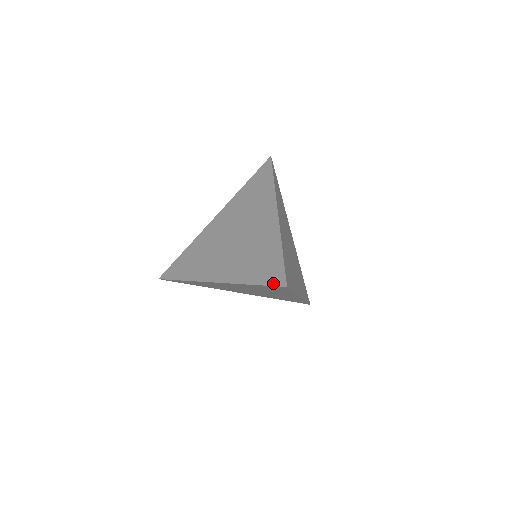
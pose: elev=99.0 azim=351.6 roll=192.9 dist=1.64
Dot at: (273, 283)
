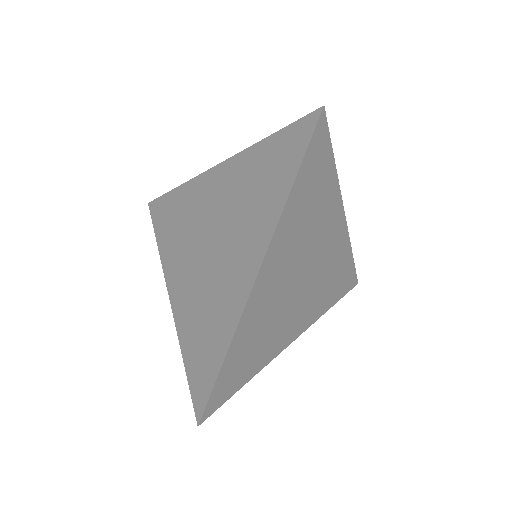
Dot at: (308, 135)
